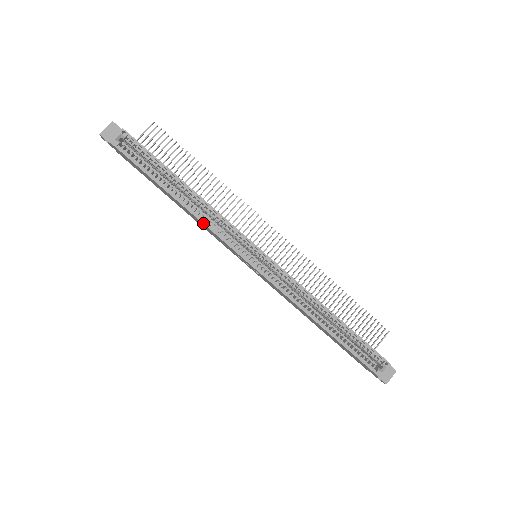
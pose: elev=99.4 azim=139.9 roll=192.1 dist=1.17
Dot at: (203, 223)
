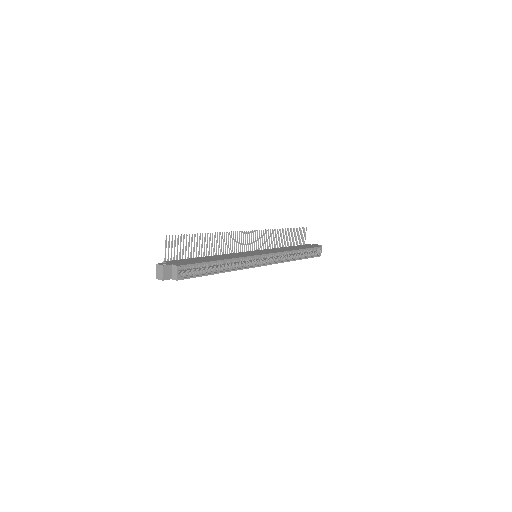
Dot at: occluded
